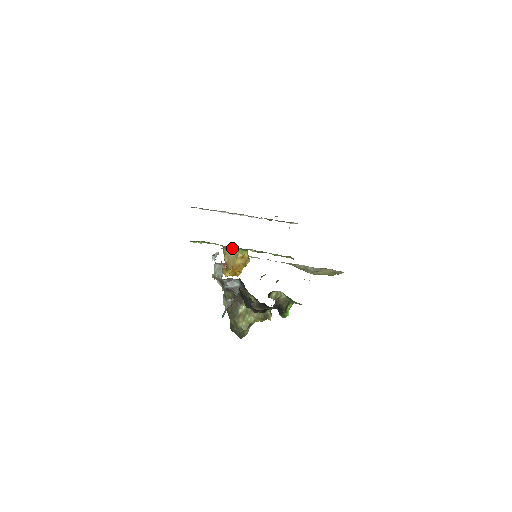
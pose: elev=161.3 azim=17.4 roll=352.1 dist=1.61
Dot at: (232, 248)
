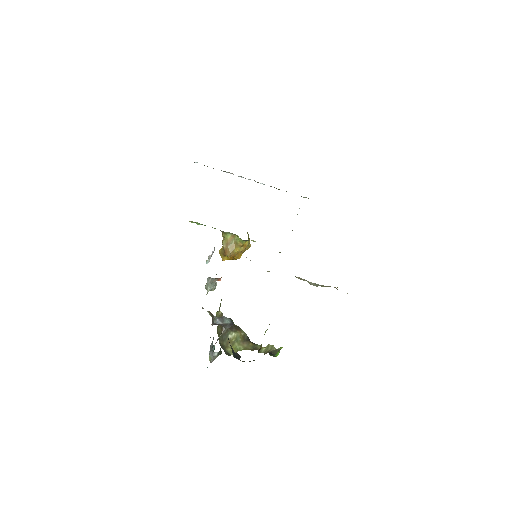
Dot at: (232, 234)
